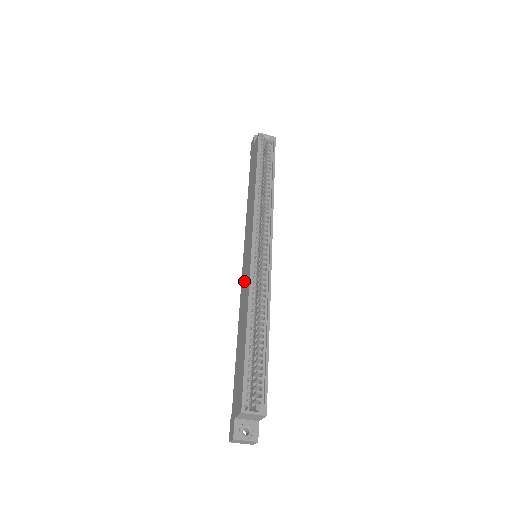
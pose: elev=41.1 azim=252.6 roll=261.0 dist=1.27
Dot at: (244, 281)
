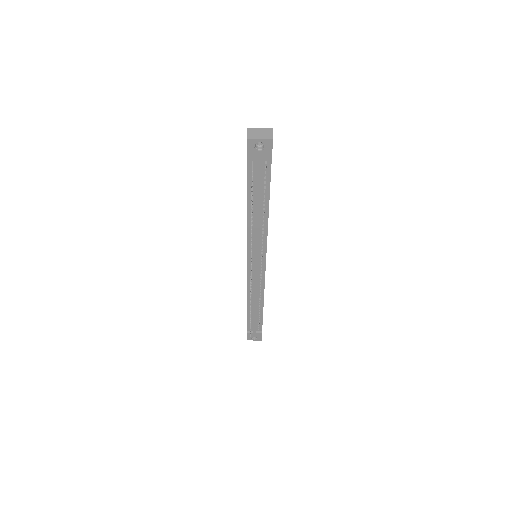
Dot at: occluded
